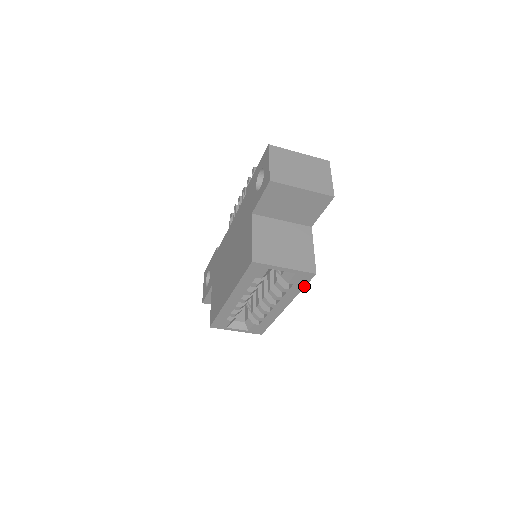
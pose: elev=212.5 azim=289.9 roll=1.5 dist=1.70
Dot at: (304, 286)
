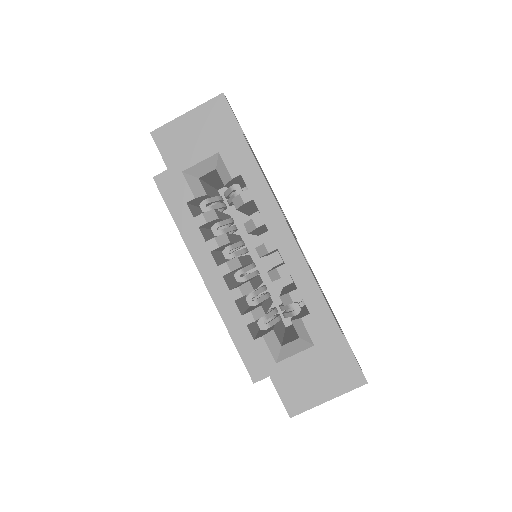
Dot at: (257, 167)
